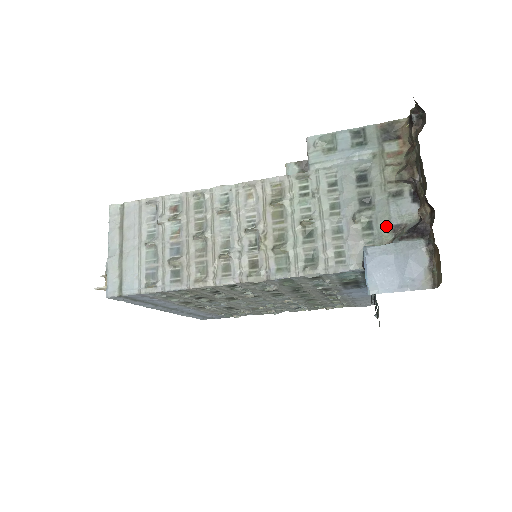
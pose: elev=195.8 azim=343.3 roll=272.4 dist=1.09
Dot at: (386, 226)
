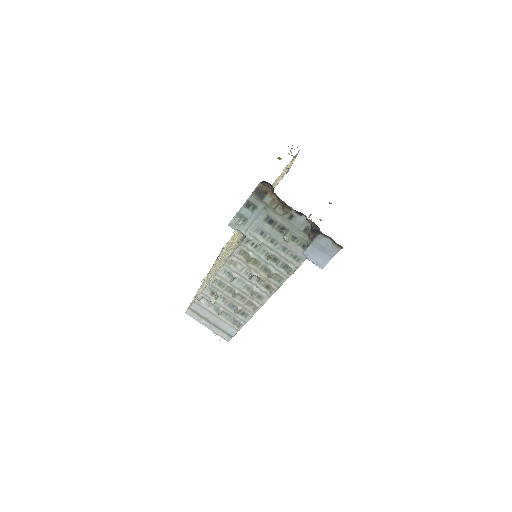
Dot at: (301, 233)
